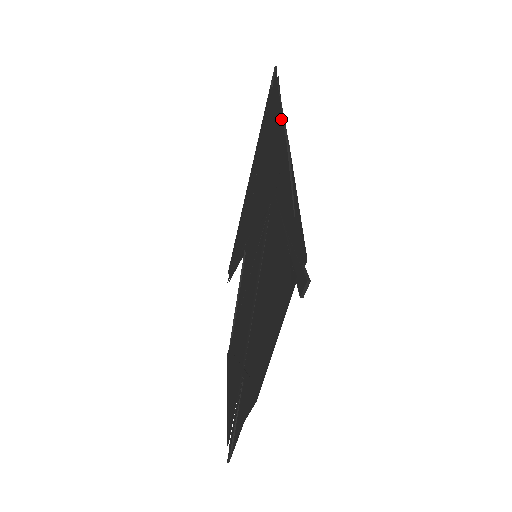
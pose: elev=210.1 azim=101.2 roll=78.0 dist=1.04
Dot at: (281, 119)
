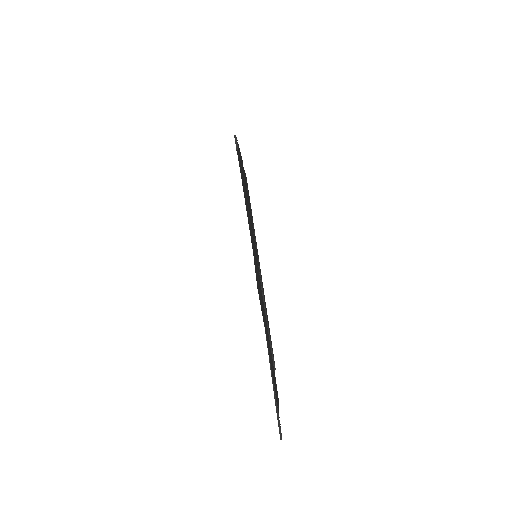
Dot at: occluded
